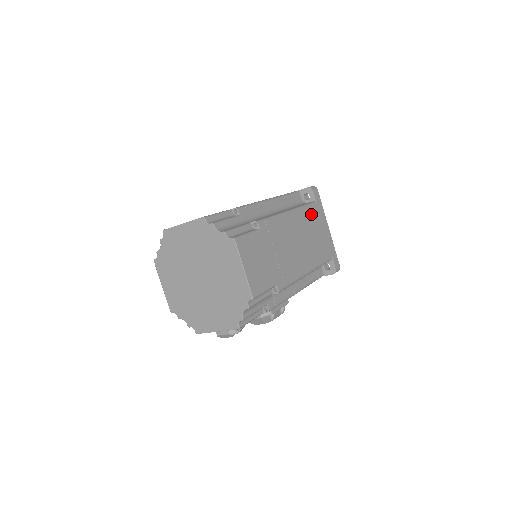
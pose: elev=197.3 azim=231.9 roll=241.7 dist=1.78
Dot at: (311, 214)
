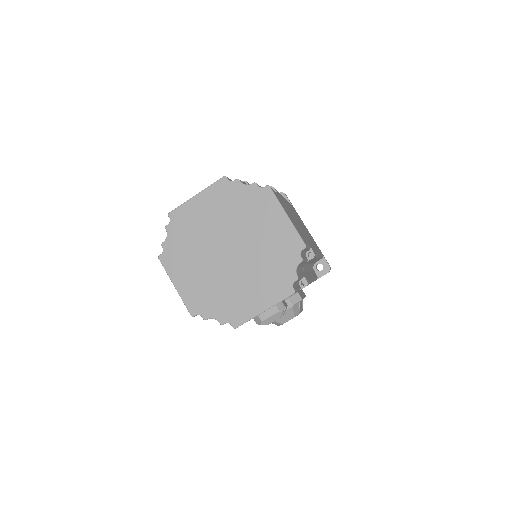
Dot at: (294, 210)
